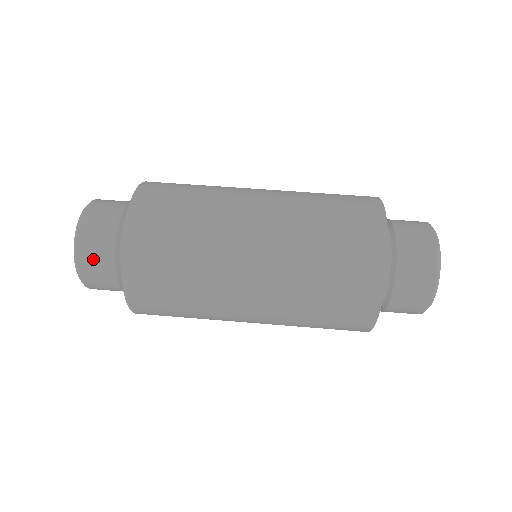
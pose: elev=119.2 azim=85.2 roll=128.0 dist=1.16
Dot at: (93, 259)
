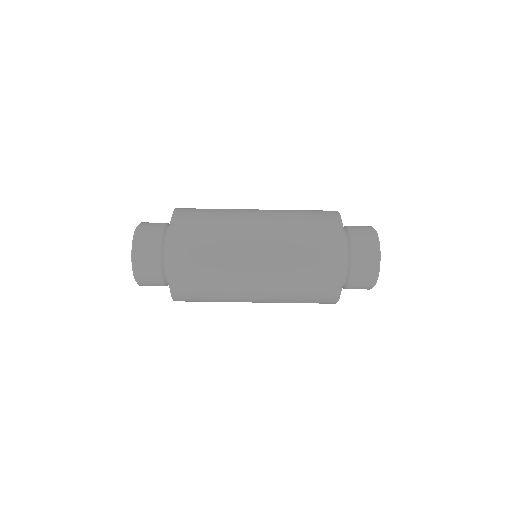
Dot at: (145, 258)
